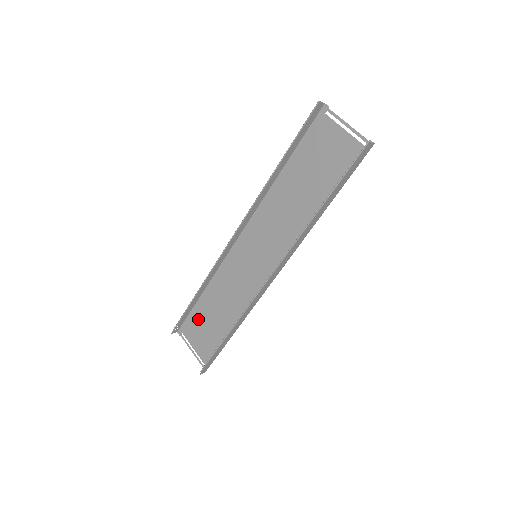
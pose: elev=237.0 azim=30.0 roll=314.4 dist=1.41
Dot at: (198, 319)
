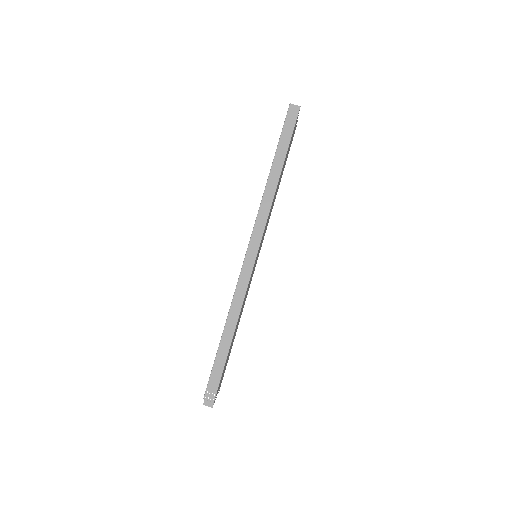
Dot at: (228, 358)
